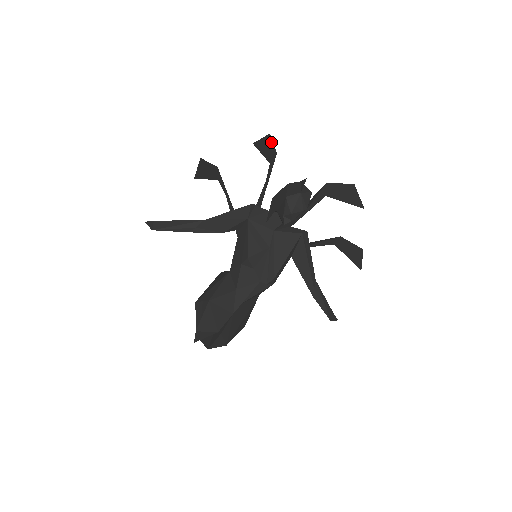
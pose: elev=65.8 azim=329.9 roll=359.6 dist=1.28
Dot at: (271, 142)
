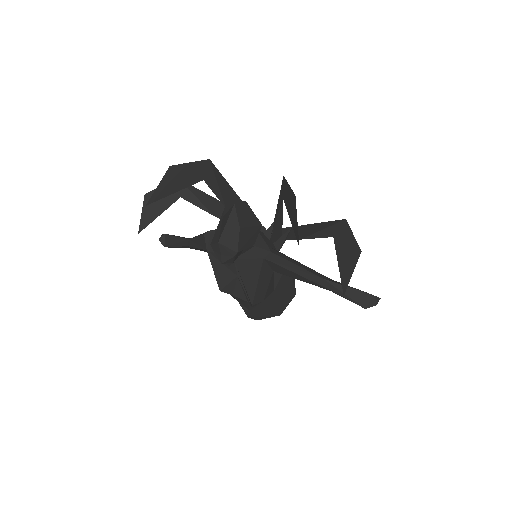
Dot at: (183, 166)
